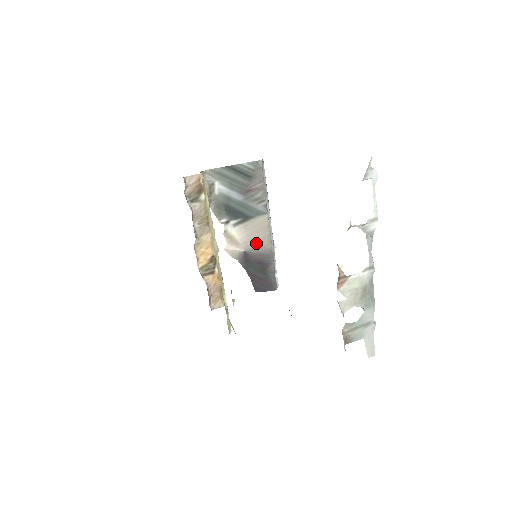
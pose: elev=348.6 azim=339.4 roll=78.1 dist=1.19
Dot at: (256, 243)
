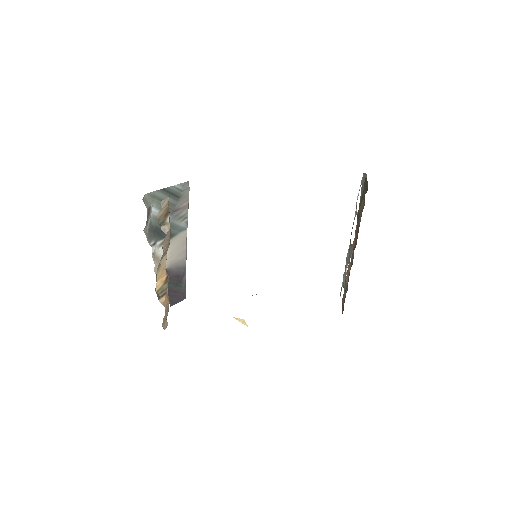
Dot at: (176, 258)
